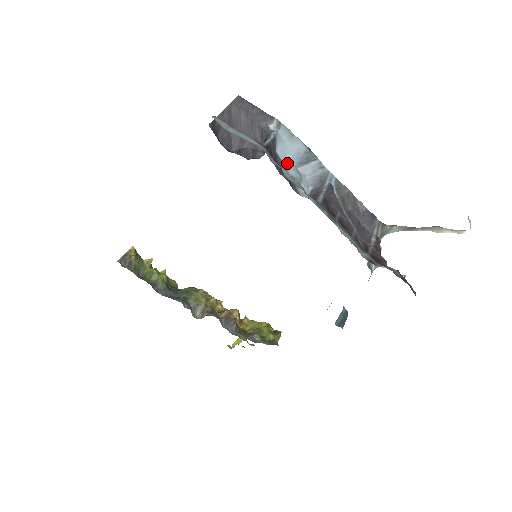
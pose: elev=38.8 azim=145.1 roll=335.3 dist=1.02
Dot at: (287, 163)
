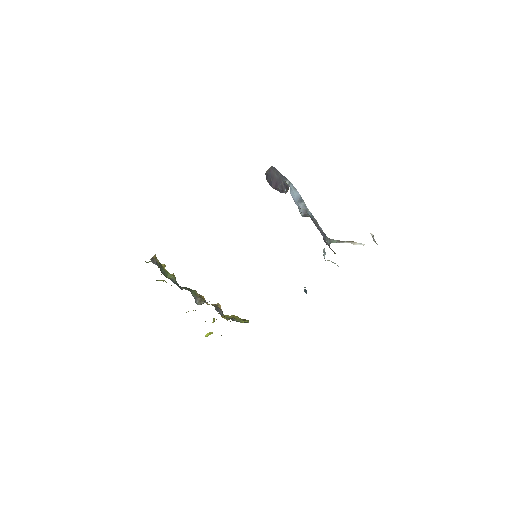
Dot at: (294, 199)
